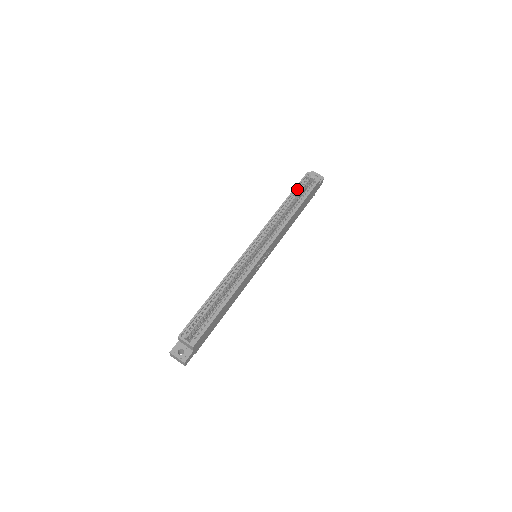
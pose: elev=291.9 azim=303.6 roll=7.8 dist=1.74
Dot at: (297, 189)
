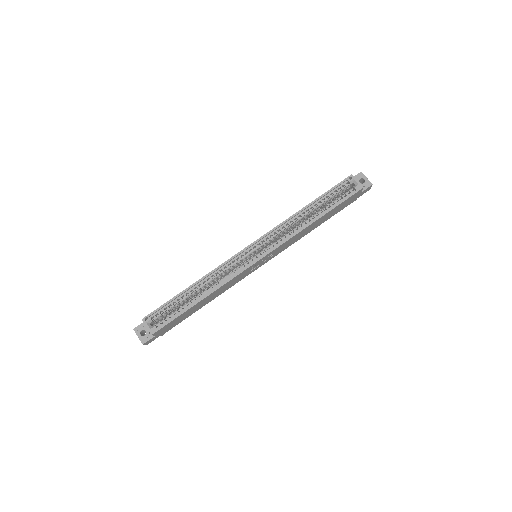
Dot at: (330, 193)
